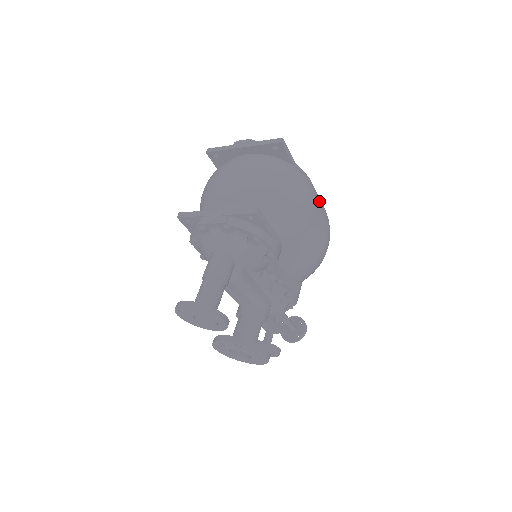
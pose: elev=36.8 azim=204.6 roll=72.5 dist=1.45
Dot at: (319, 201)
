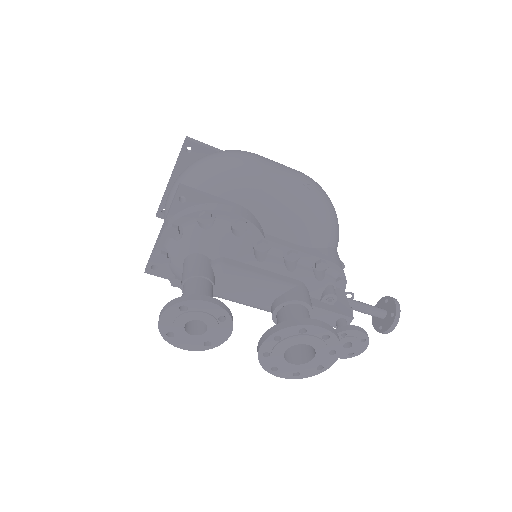
Dot at: occluded
